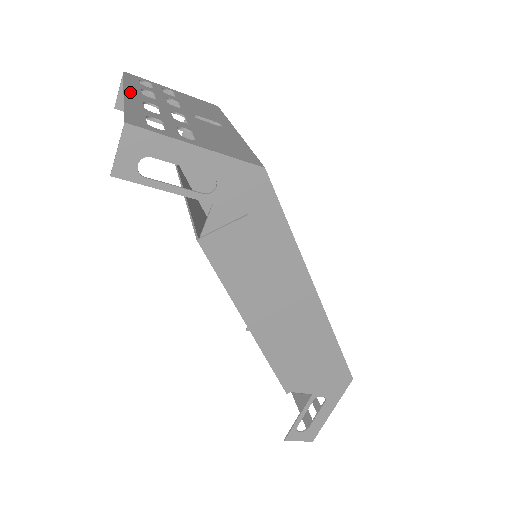
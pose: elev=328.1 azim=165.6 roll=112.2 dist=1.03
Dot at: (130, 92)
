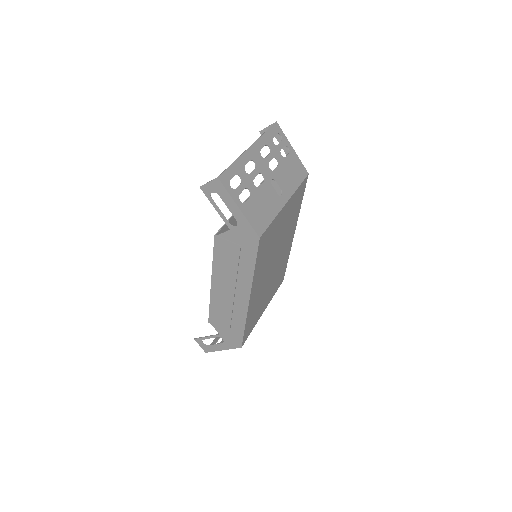
Dot at: (253, 148)
